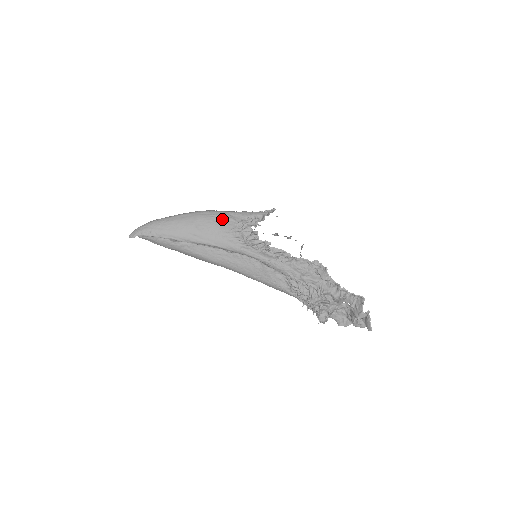
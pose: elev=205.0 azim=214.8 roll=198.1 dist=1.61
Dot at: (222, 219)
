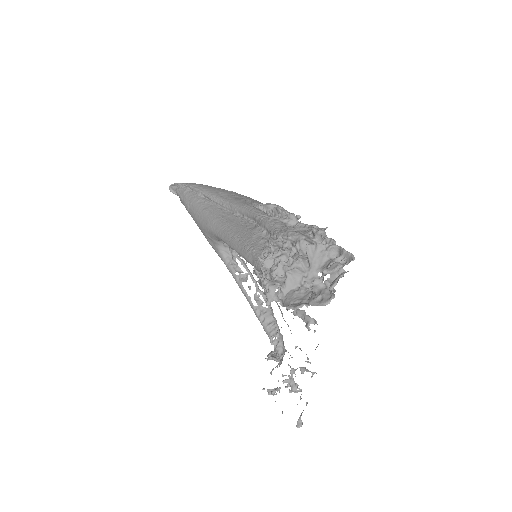
Dot at: (256, 200)
